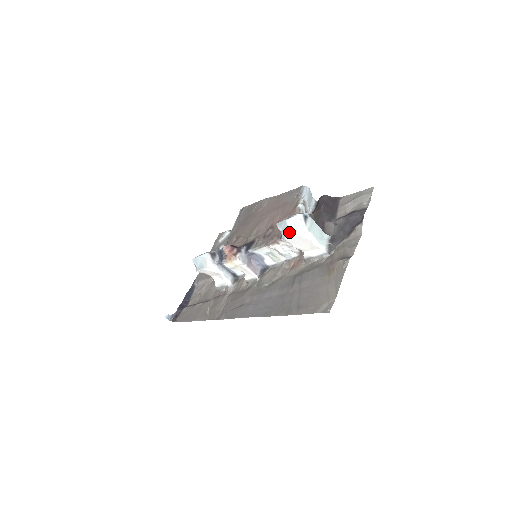
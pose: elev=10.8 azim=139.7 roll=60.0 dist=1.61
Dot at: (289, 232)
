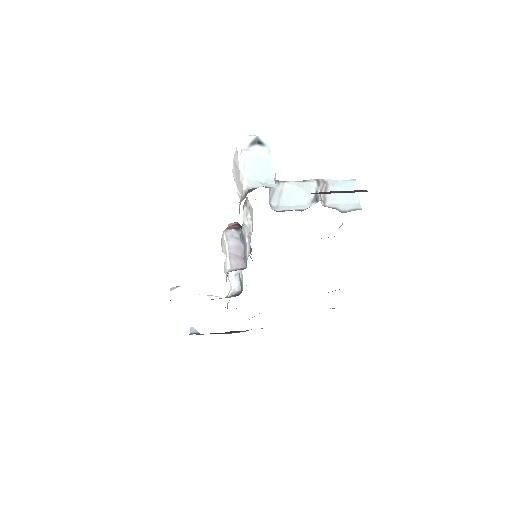
Dot at: occluded
